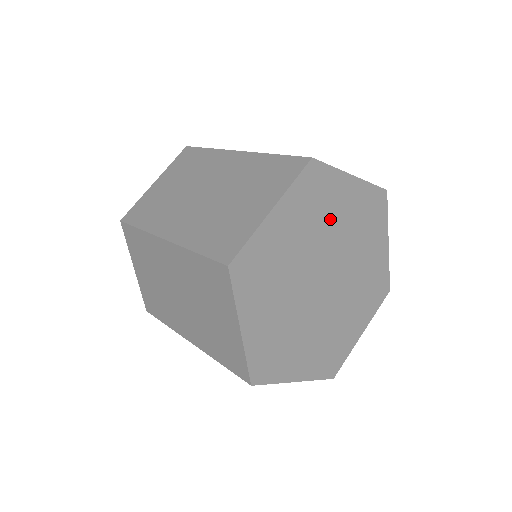
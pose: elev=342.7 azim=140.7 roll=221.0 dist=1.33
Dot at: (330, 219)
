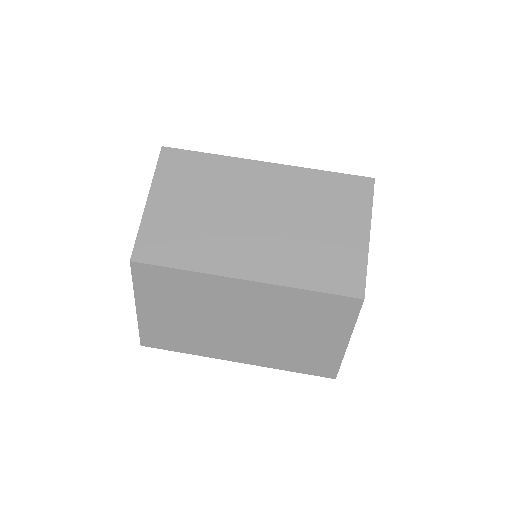
Dot at: occluded
